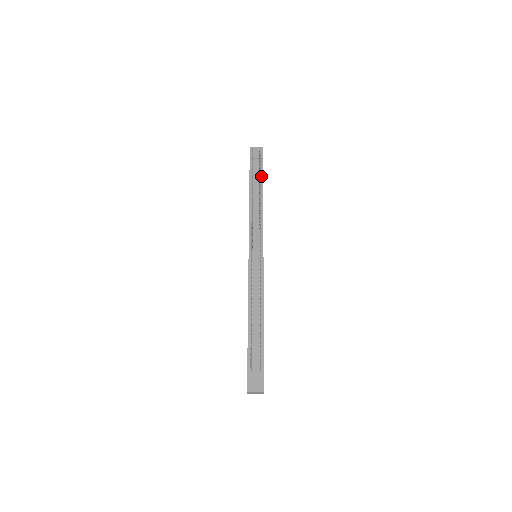
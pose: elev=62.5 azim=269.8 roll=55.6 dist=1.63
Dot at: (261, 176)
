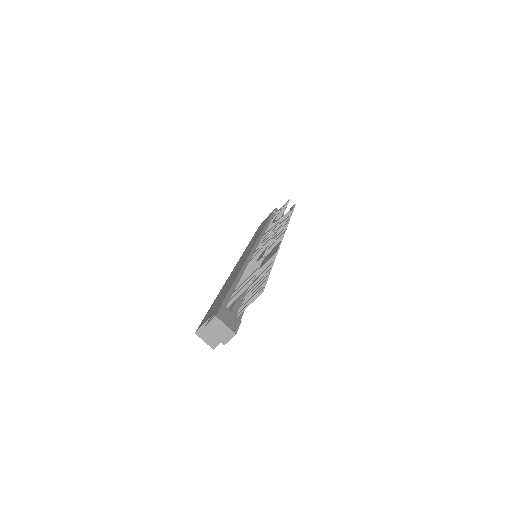
Dot at: occluded
